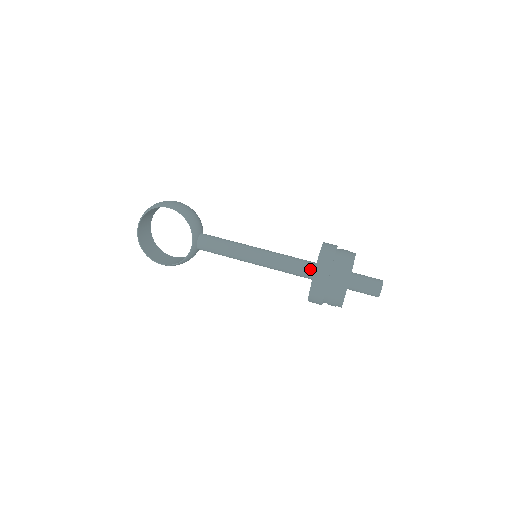
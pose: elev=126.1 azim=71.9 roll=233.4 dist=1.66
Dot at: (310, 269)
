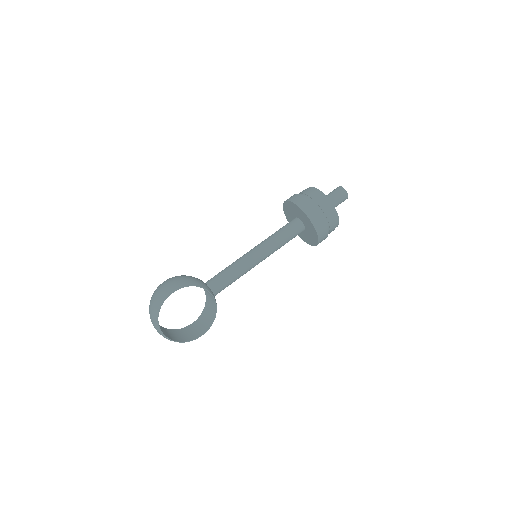
Dot at: (299, 226)
